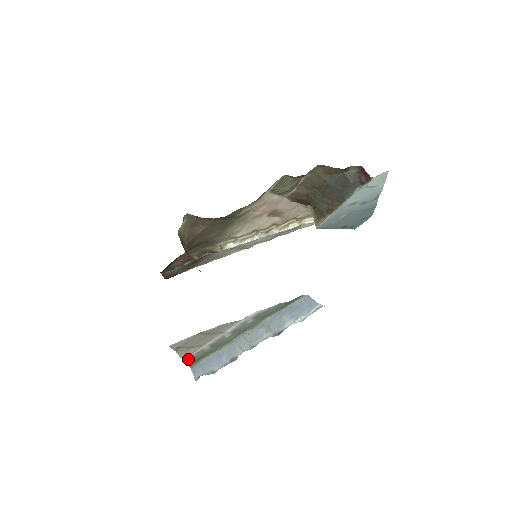
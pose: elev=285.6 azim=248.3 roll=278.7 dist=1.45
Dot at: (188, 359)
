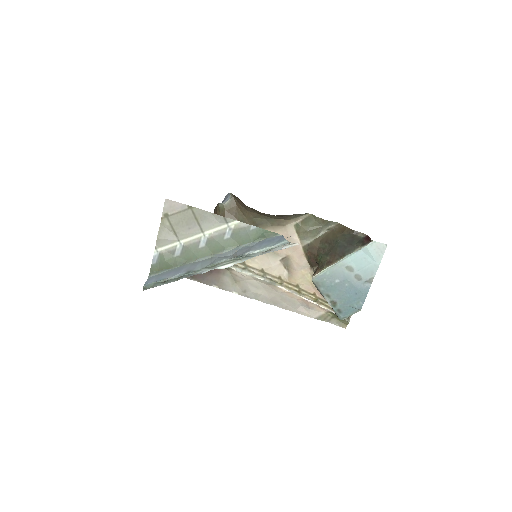
Dot at: (157, 255)
